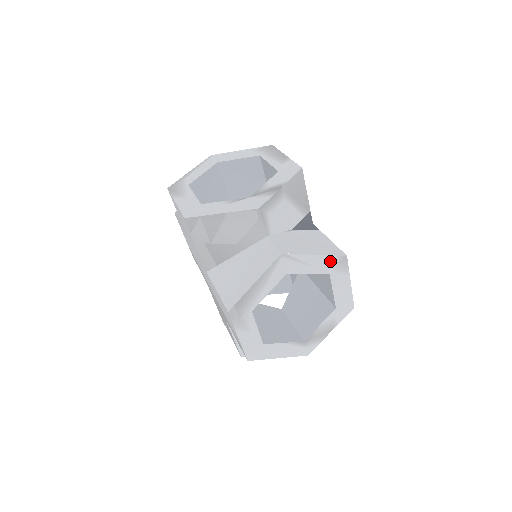
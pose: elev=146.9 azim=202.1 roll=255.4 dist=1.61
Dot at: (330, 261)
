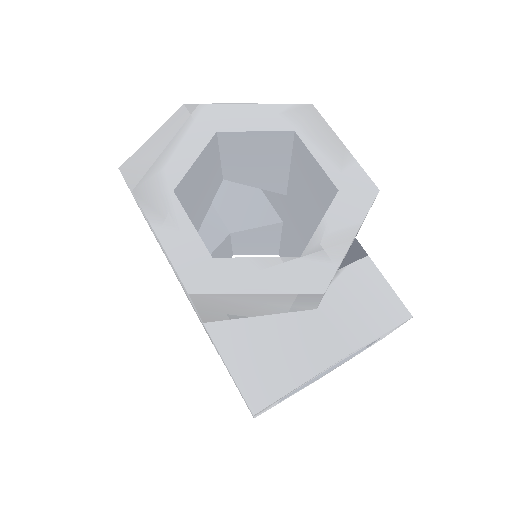
Dot at: occluded
